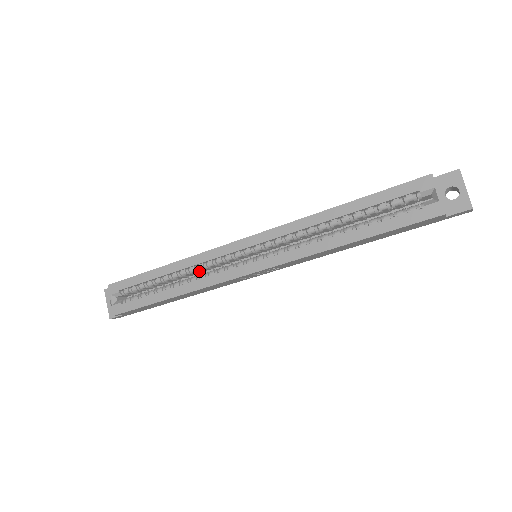
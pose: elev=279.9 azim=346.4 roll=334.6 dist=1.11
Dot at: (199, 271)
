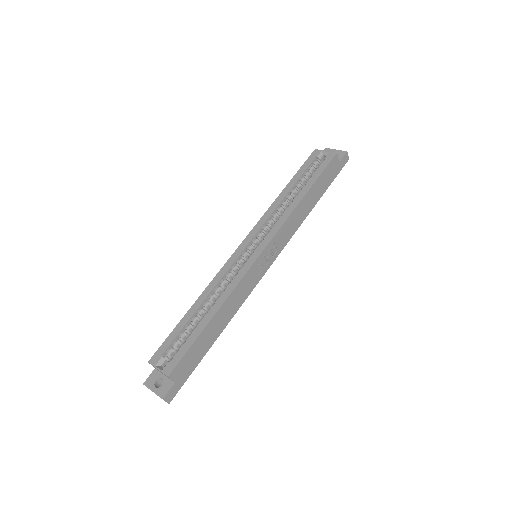
Dot at: occluded
